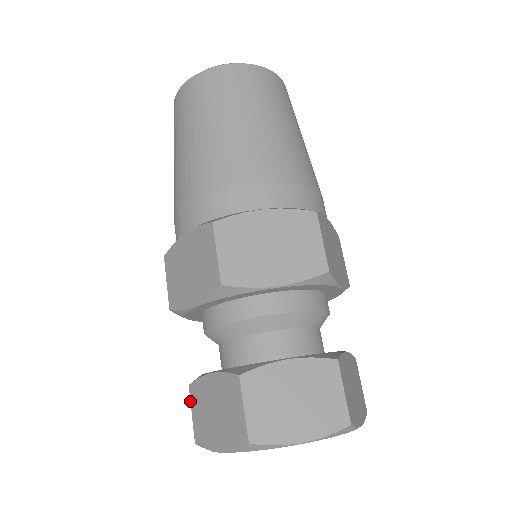
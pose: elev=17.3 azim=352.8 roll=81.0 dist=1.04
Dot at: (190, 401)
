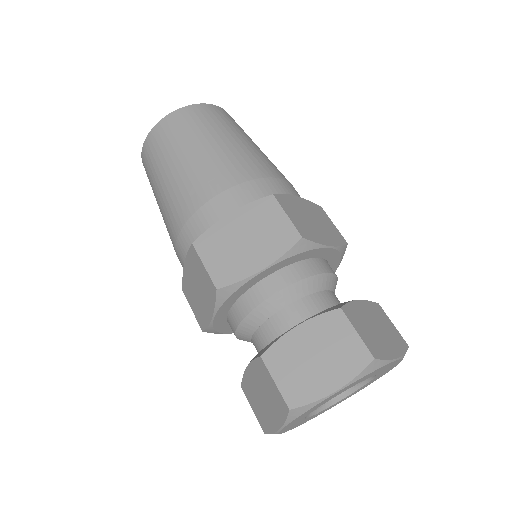
Dot at: (247, 399)
